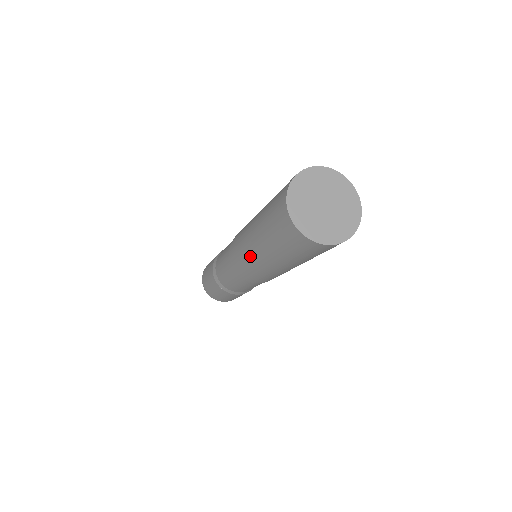
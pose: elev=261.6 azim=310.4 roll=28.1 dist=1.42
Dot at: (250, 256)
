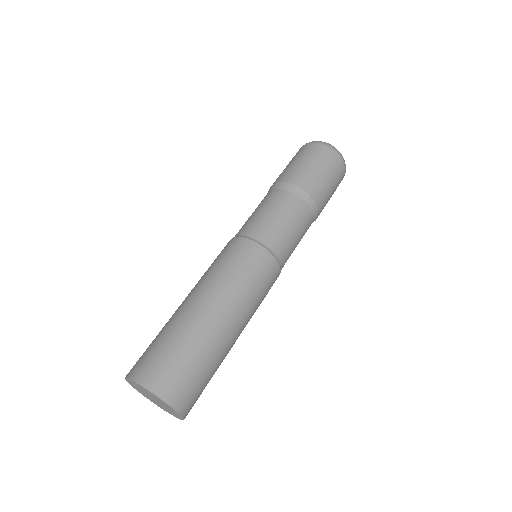
Dot at: occluded
